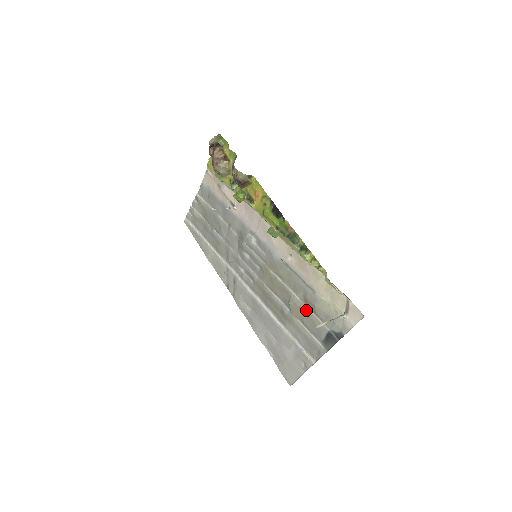
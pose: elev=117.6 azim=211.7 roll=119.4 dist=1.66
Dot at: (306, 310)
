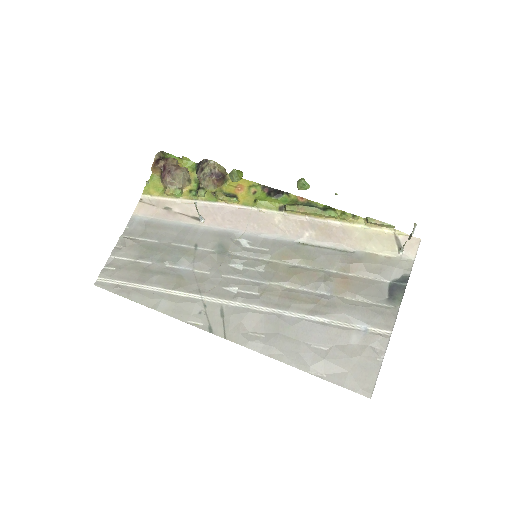
Dot at: (351, 278)
